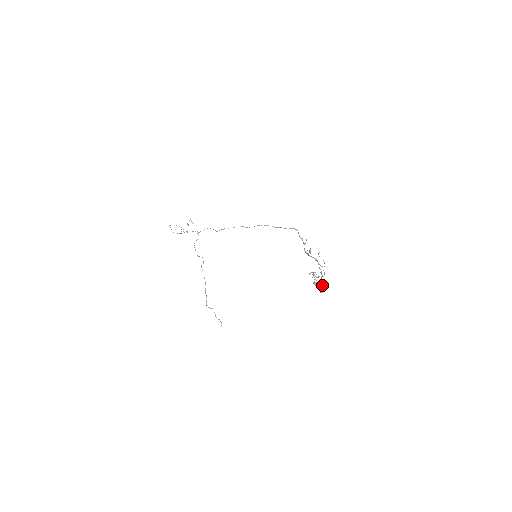
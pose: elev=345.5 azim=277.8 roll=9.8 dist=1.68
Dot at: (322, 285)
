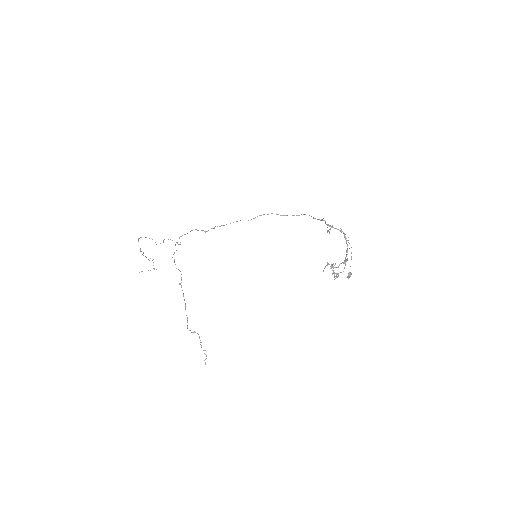
Dot at: occluded
